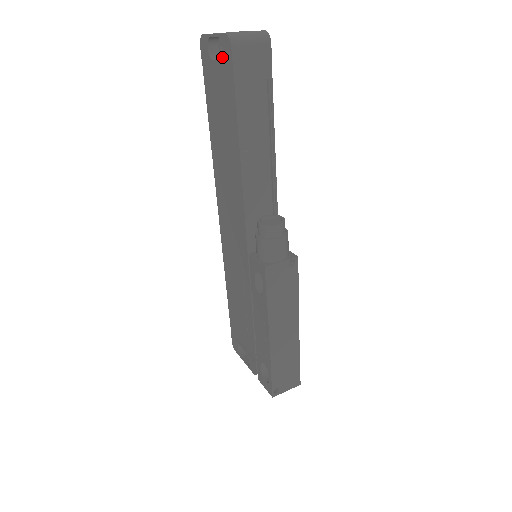
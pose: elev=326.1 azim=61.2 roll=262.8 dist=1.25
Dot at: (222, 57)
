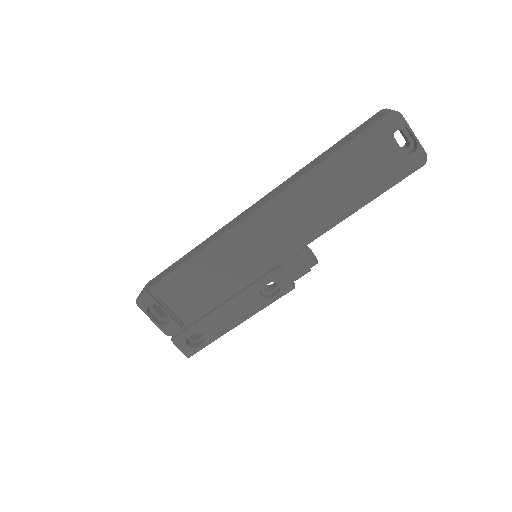
Dot at: (406, 156)
